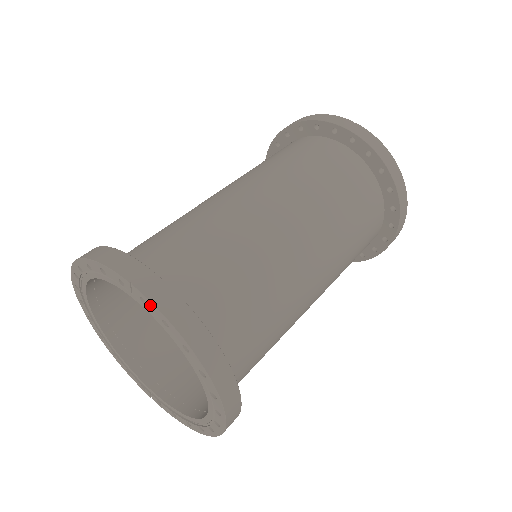
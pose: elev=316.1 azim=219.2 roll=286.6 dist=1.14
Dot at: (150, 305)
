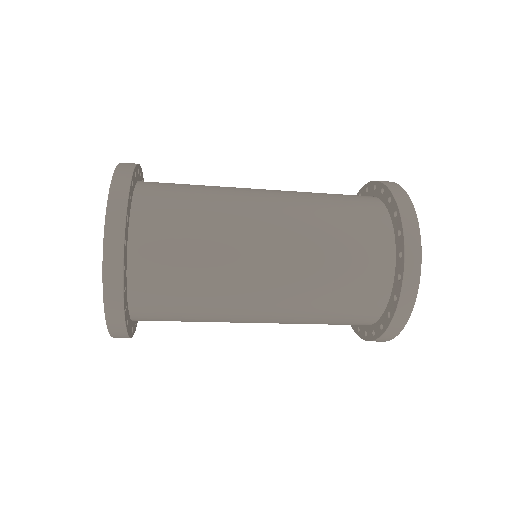
Dot at: occluded
